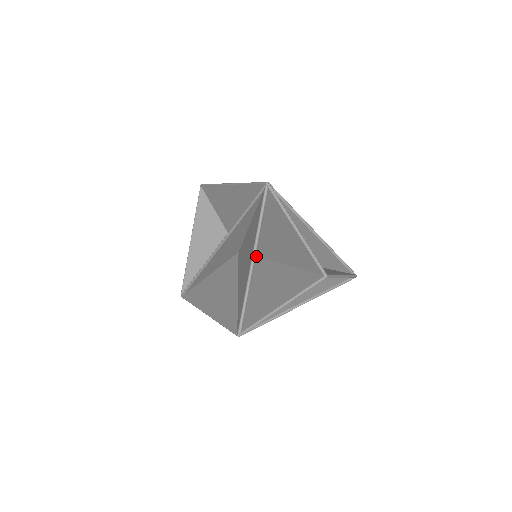
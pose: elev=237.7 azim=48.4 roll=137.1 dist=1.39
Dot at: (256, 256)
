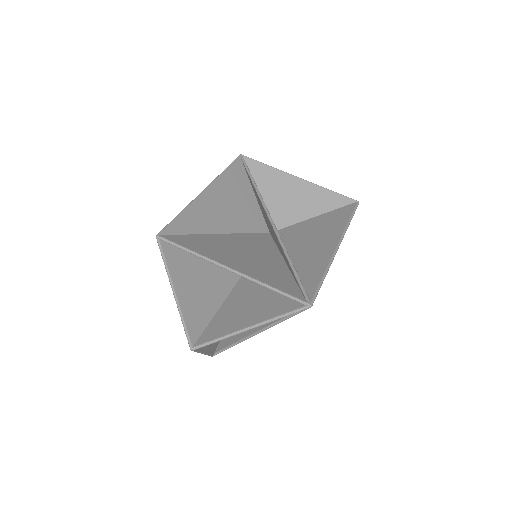
Dot at: occluded
